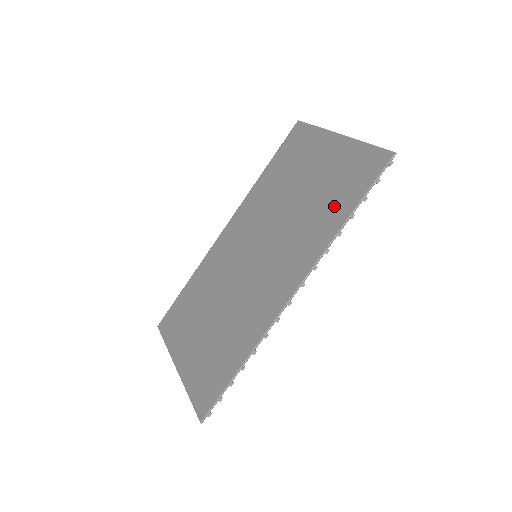
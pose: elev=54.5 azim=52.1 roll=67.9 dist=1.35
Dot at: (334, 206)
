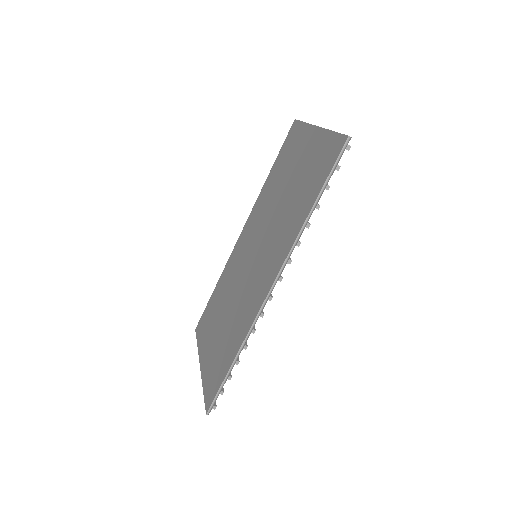
Dot at: (304, 199)
